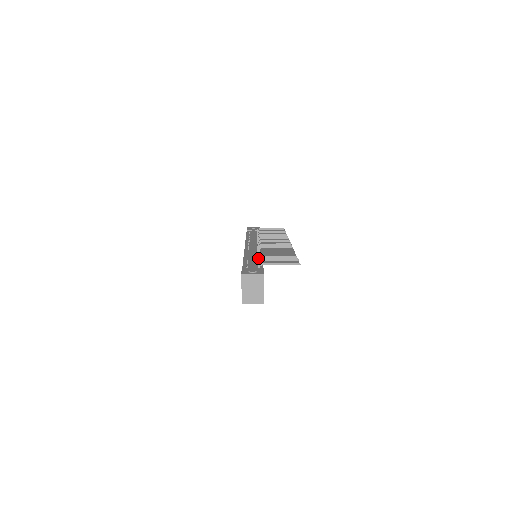
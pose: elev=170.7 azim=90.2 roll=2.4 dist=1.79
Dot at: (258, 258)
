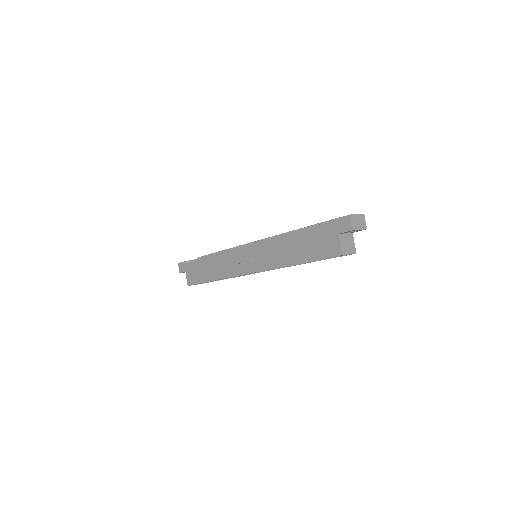
Dot at: (312, 226)
